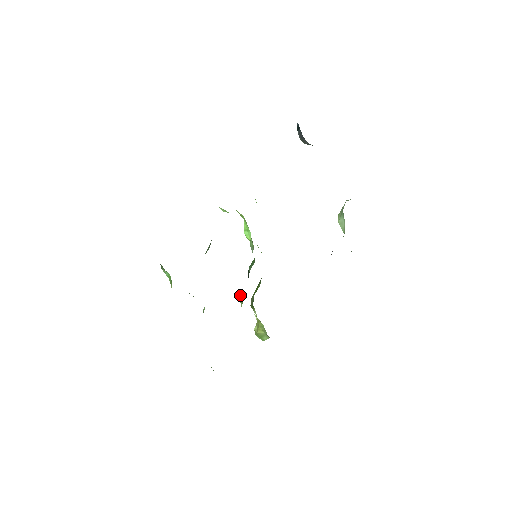
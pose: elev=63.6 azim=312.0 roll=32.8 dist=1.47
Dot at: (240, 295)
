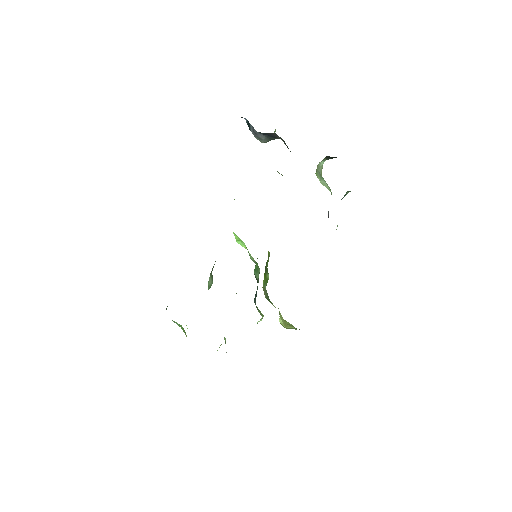
Dot at: (257, 309)
